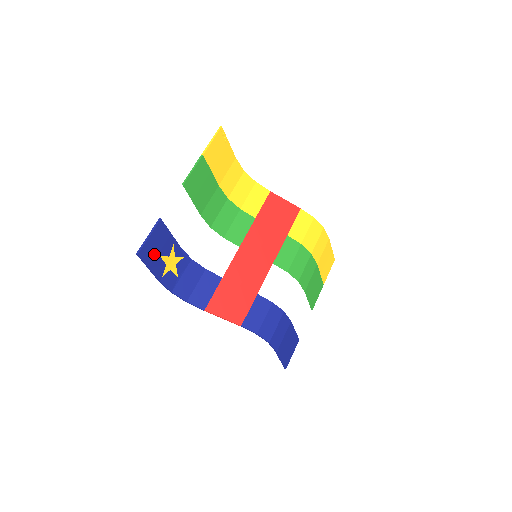
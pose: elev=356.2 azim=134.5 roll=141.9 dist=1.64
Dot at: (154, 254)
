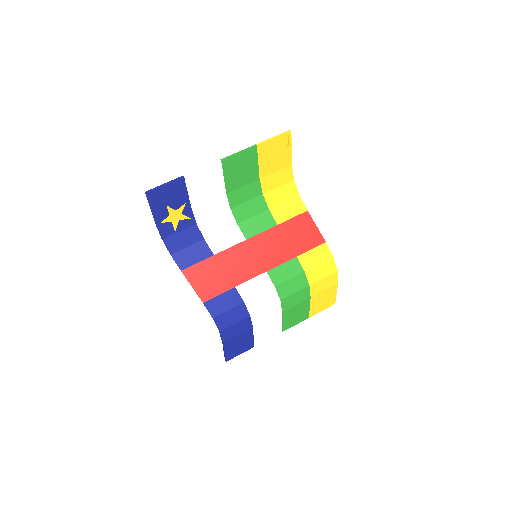
Dot at: (162, 201)
